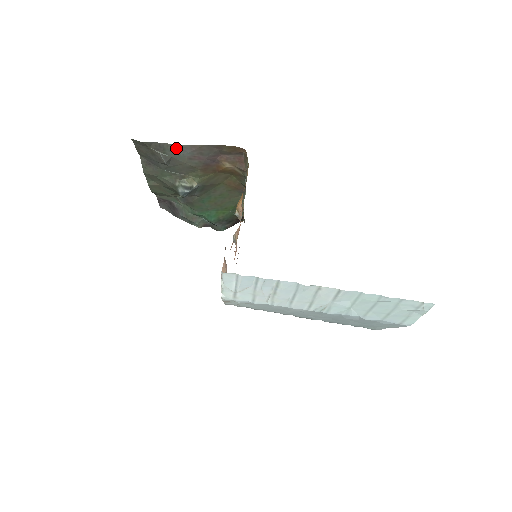
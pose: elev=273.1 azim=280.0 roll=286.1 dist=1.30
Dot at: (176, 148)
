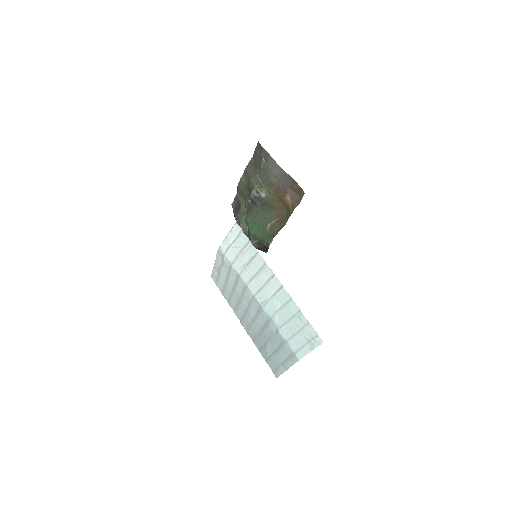
Dot at: (274, 164)
